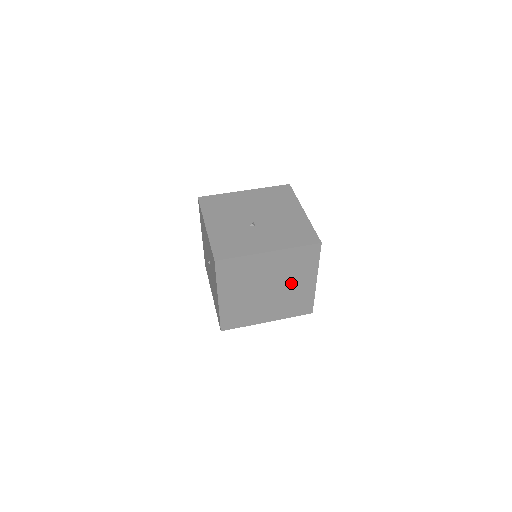
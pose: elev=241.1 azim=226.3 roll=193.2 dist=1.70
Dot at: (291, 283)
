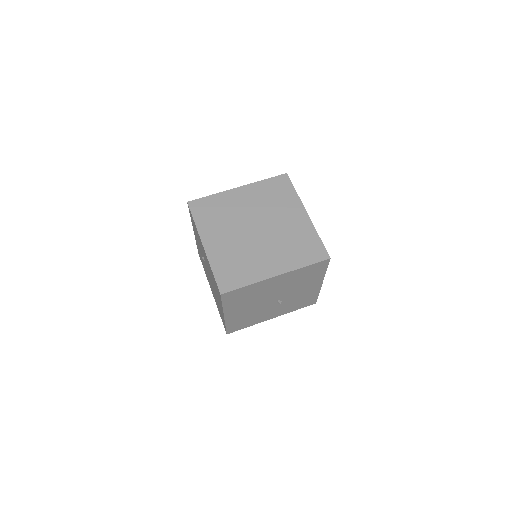
Dot at: (279, 219)
